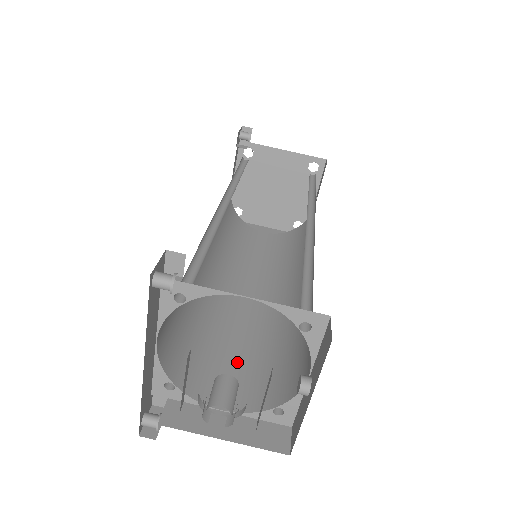
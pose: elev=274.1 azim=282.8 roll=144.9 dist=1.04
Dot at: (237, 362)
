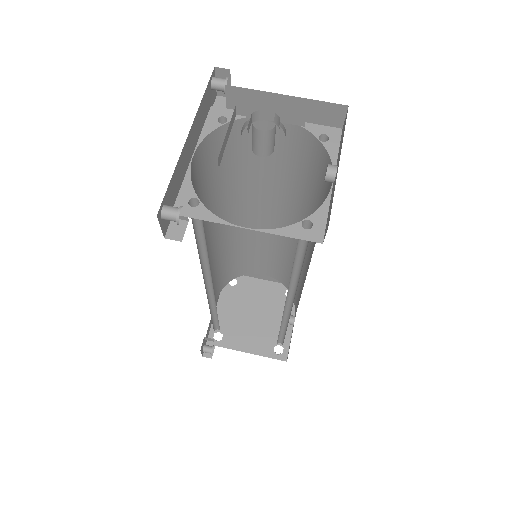
Dot at: occluded
